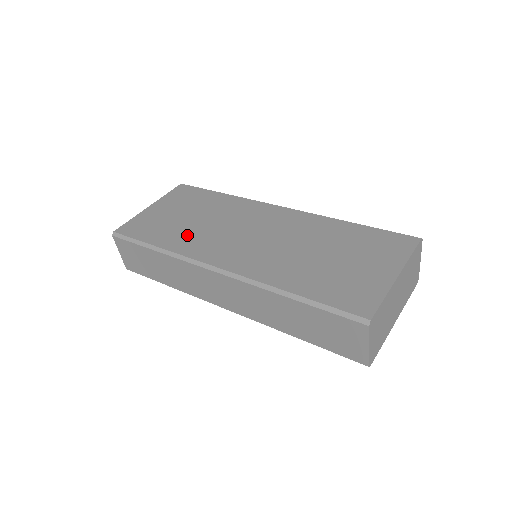
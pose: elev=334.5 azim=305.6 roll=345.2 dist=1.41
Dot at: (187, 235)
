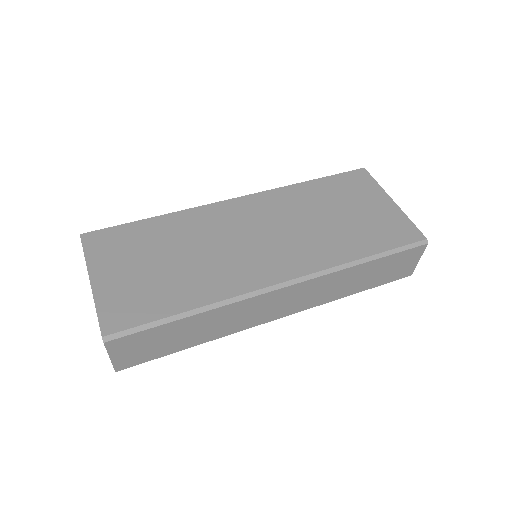
Dot at: (200, 278)
